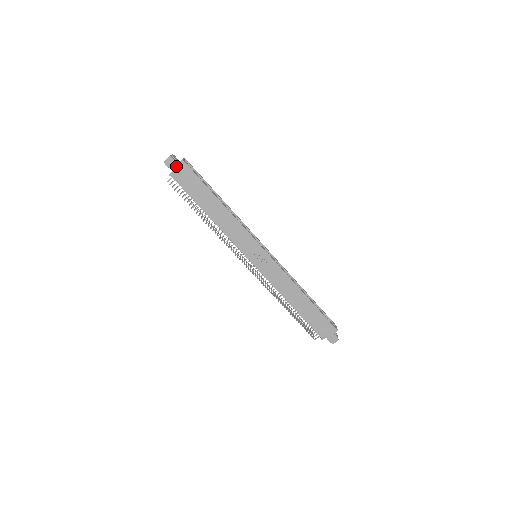
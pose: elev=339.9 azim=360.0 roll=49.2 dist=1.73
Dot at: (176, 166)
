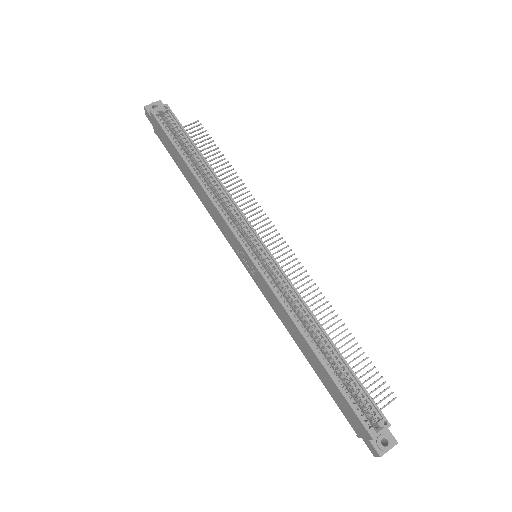
Dot at: (152, 120)
